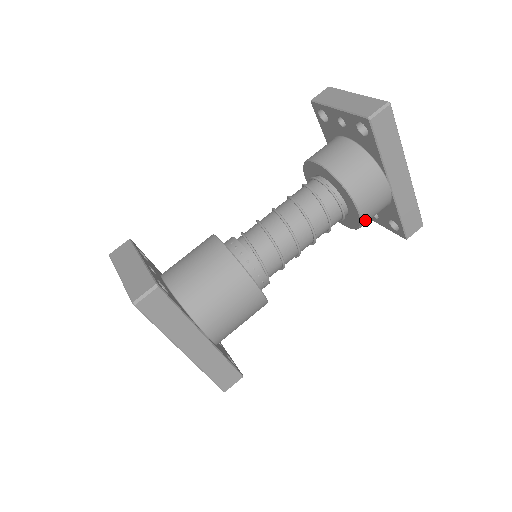
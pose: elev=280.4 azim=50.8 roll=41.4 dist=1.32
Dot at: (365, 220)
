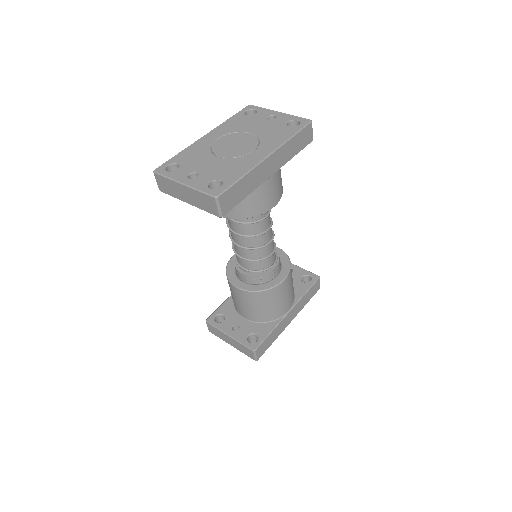
Dot at: (281, 192)
